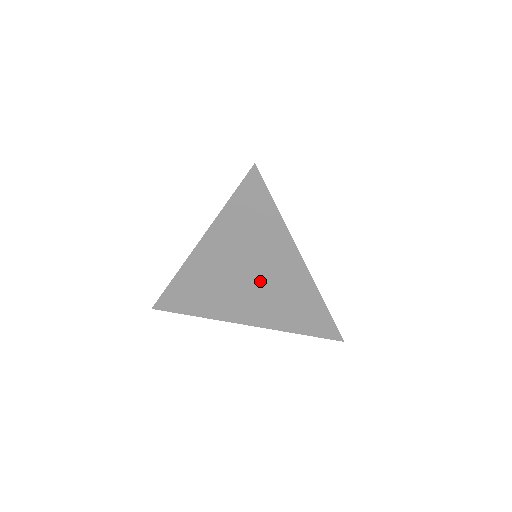
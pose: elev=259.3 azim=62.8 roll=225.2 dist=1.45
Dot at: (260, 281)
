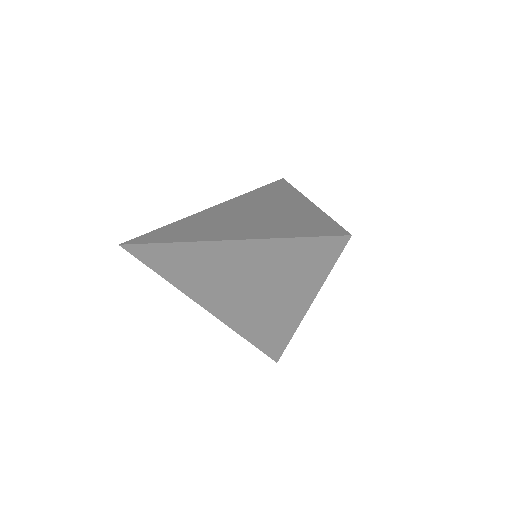
Dot at: (254, 297)
